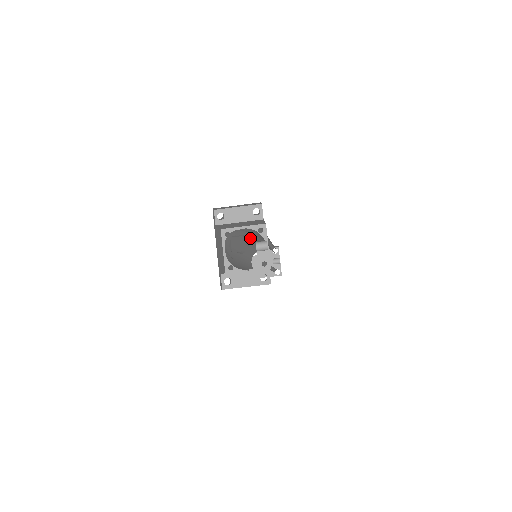
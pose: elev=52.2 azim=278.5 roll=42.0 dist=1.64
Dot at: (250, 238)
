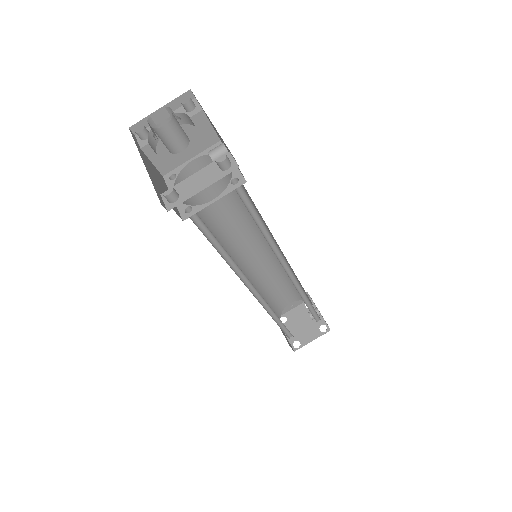
Dot at: (236, 232)
